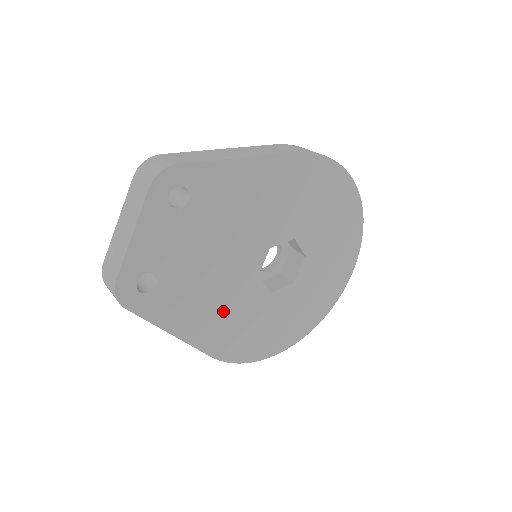
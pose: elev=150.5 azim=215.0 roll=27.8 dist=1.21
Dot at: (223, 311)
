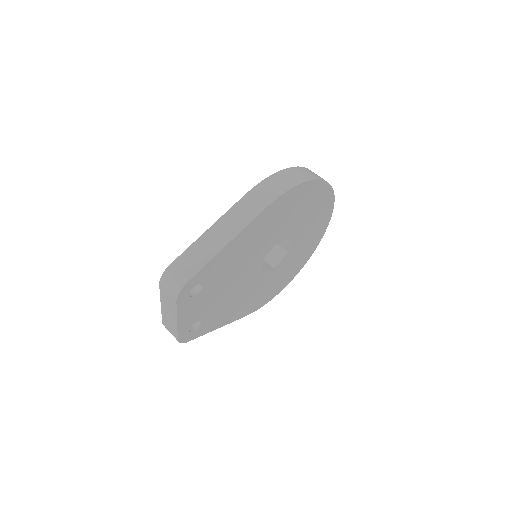
Dot at: (245, 298)
